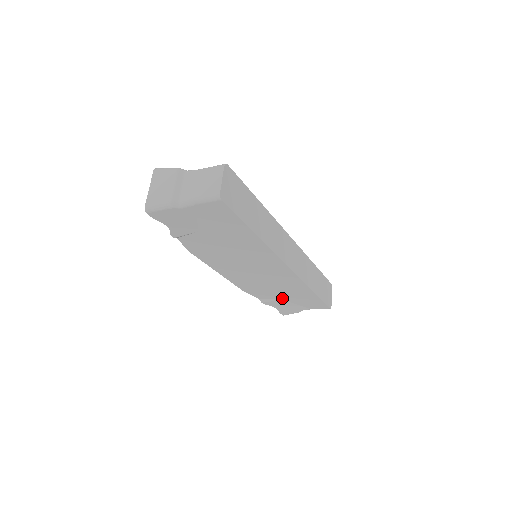
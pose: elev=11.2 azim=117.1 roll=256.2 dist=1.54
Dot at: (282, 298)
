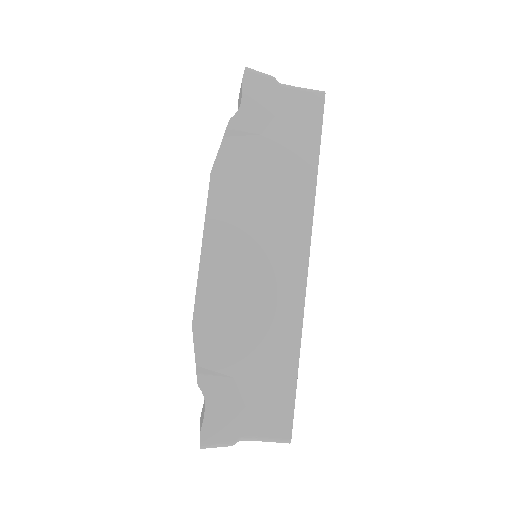
Dot at: (236, 372)
